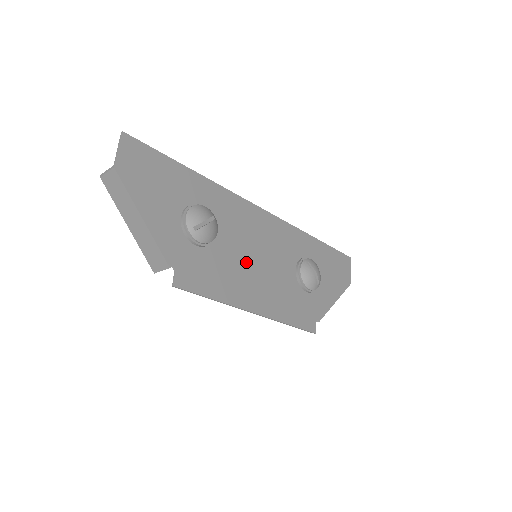
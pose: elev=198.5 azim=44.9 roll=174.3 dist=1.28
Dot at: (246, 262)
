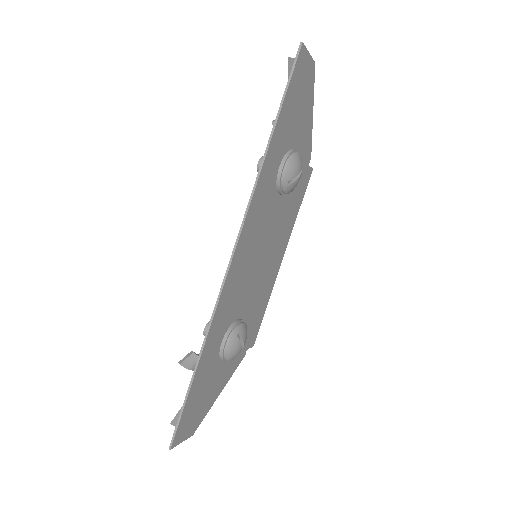
Dot at: (259, 275)
